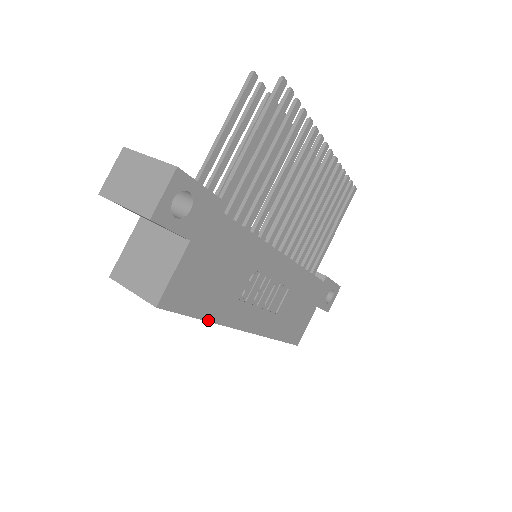
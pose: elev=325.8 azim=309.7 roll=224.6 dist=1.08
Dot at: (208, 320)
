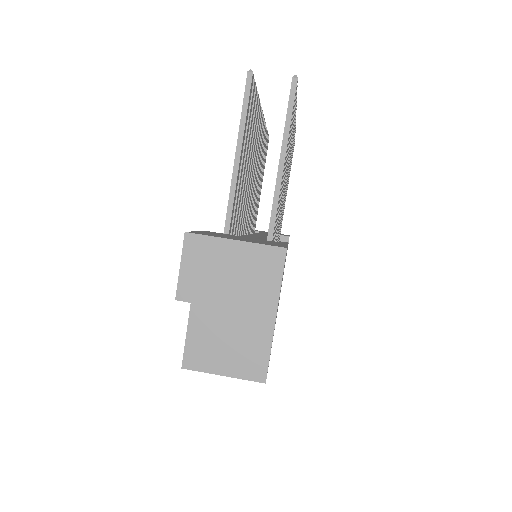
Dot at: occluded
